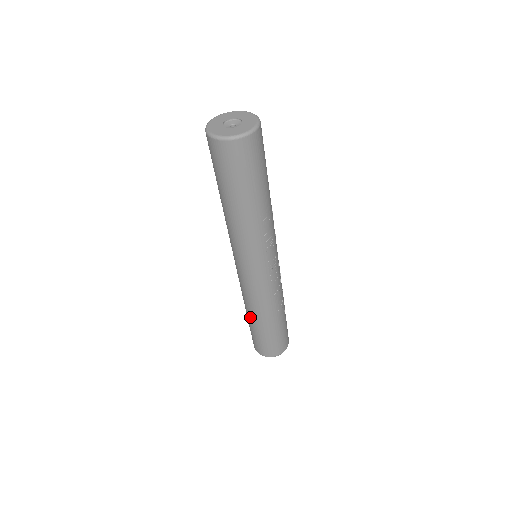
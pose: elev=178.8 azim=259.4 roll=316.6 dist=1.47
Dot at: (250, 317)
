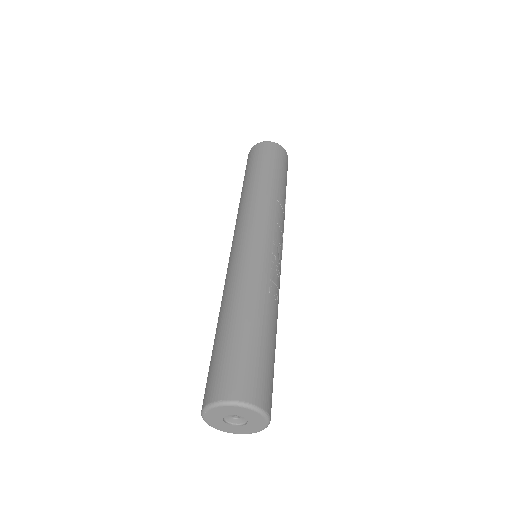
Dot at: occluded
